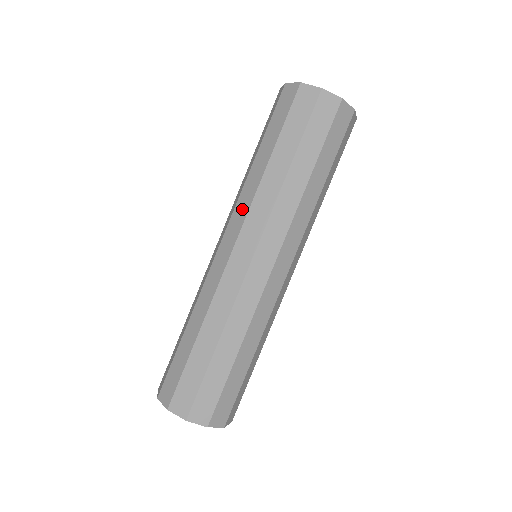
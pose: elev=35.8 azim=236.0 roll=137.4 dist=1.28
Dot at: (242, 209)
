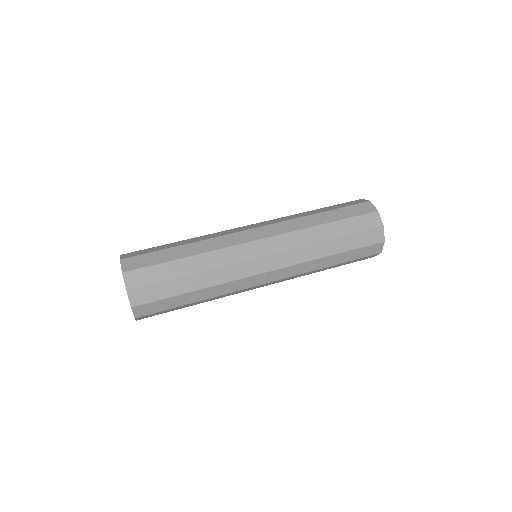
Dot at: (278, 220)
